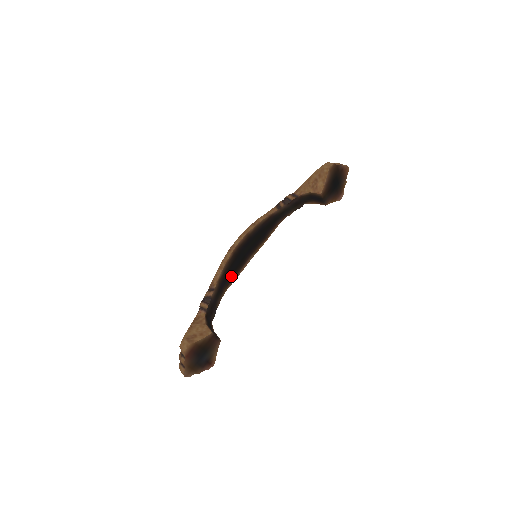
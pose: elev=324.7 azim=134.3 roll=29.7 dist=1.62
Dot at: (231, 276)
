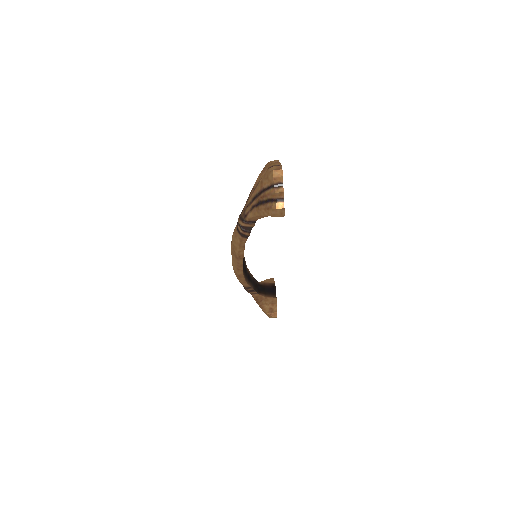
Dot at: (245, 266)
